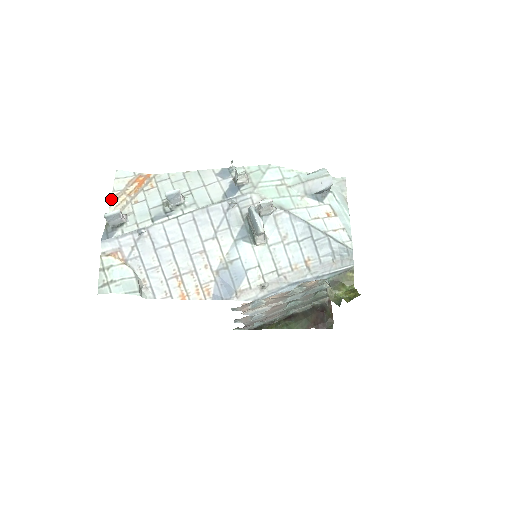
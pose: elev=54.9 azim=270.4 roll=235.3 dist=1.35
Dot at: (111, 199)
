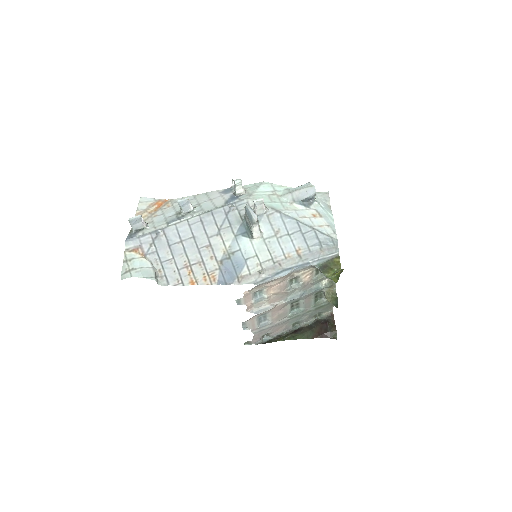
Dot at: (135, 215)
